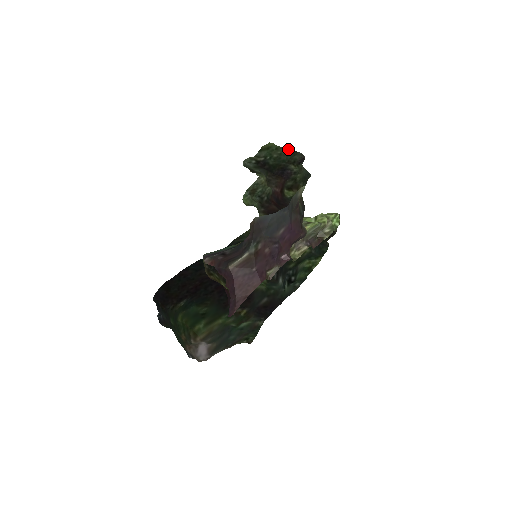
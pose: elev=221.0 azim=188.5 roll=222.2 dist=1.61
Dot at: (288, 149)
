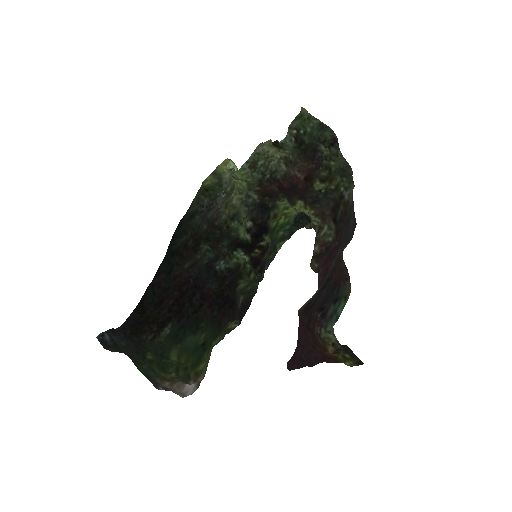
Dot at: (320, 121)
